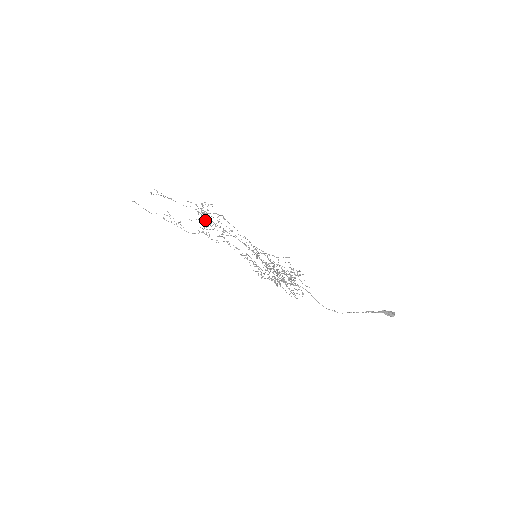
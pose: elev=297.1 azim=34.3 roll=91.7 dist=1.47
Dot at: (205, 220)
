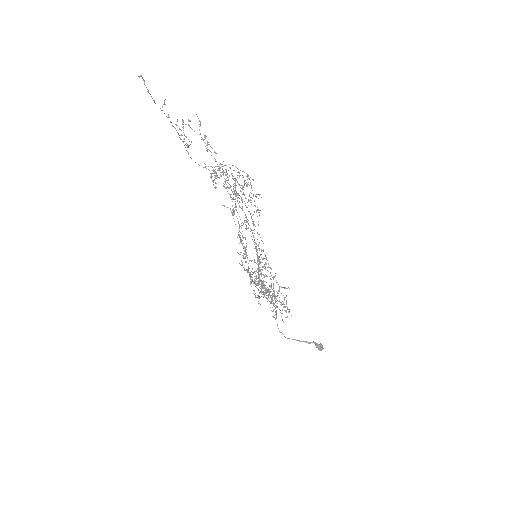
Dot at: (235, 201)
